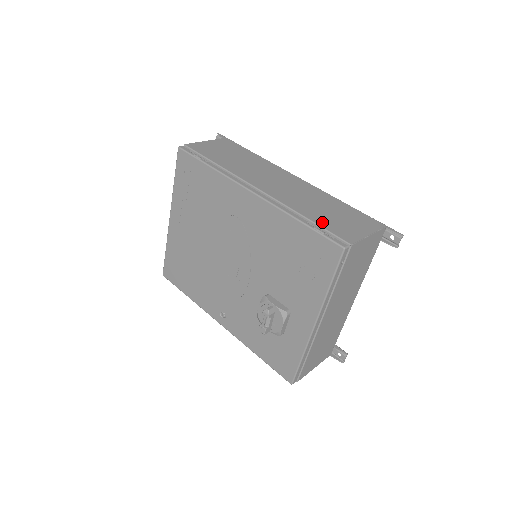
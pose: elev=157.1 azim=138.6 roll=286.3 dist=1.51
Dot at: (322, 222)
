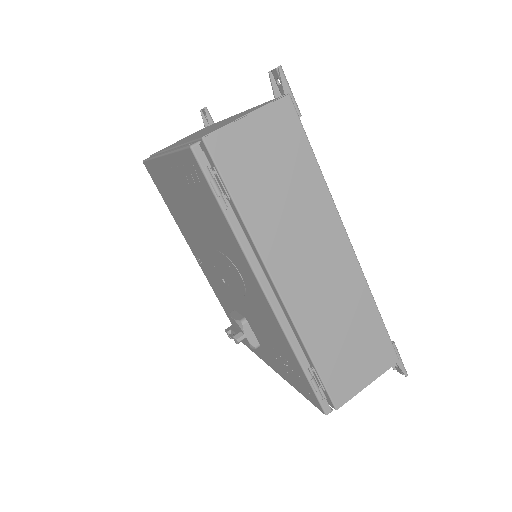
Dot at: (326, 368)
